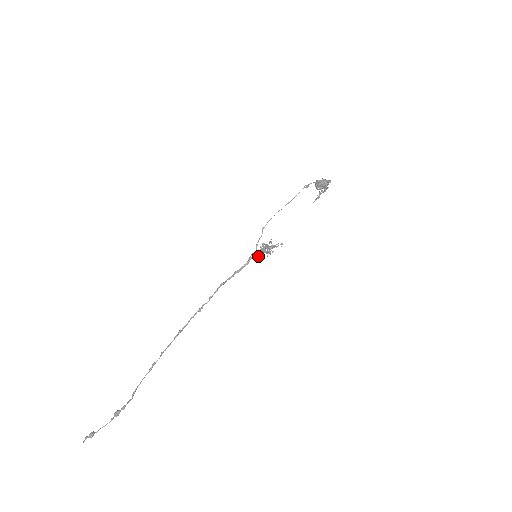
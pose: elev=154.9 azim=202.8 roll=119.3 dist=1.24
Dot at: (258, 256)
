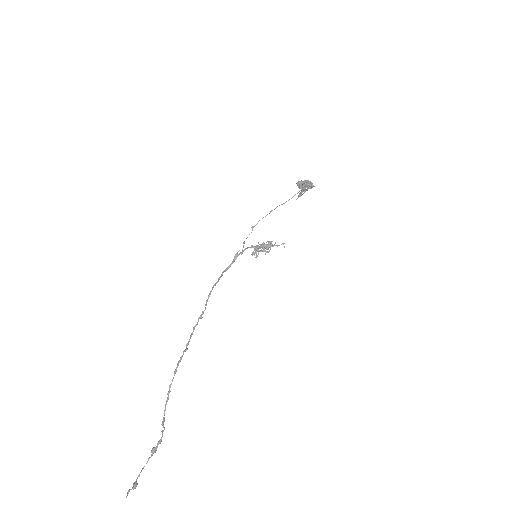
Dot at: (254, 255)
